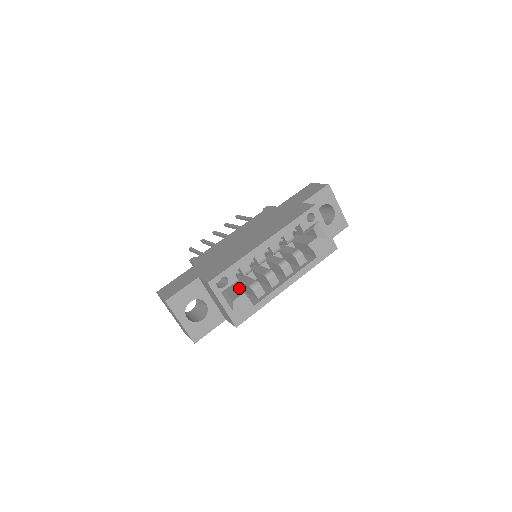
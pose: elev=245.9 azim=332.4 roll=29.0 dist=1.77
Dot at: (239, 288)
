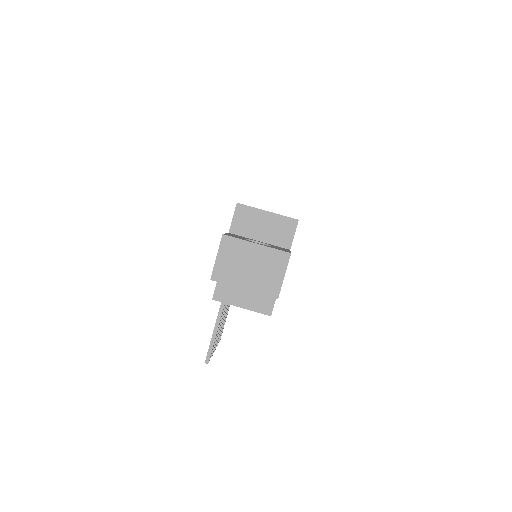
Dot at: occluded
